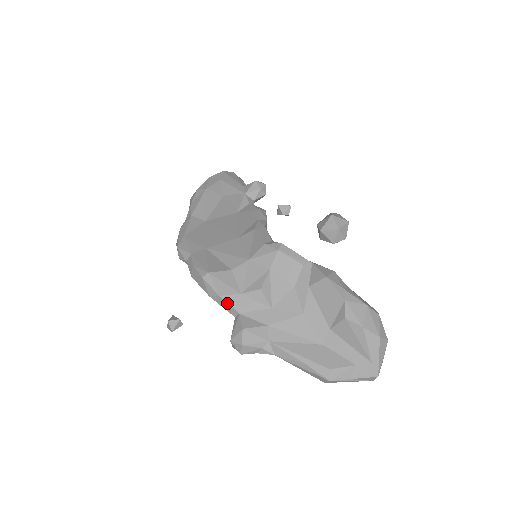
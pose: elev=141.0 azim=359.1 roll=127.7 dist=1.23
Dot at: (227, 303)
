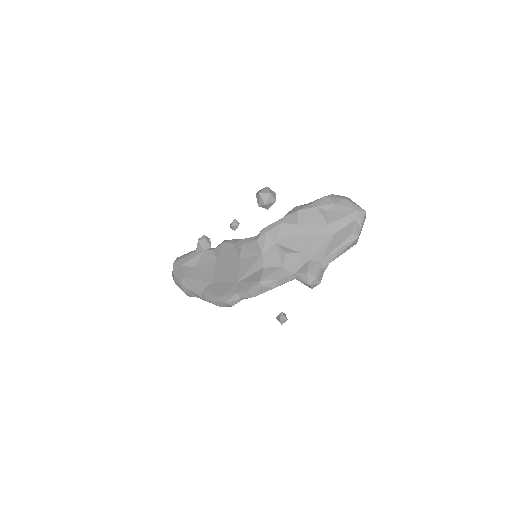
Dot at: (285, 277)
